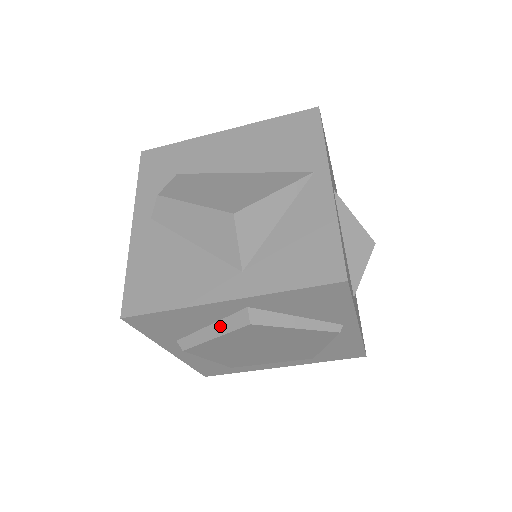
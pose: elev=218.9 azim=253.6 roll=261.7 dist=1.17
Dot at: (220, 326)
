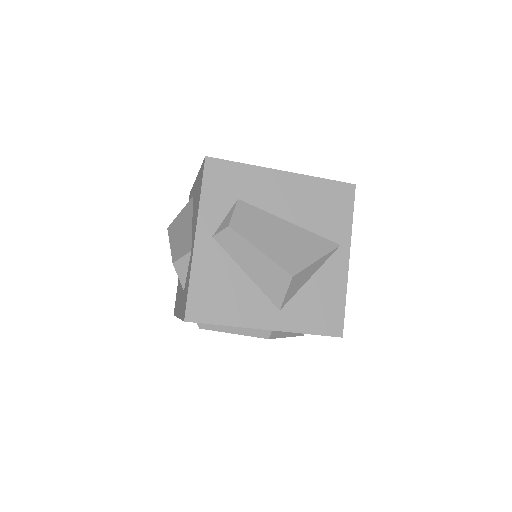
Dot at: (243, 330)
